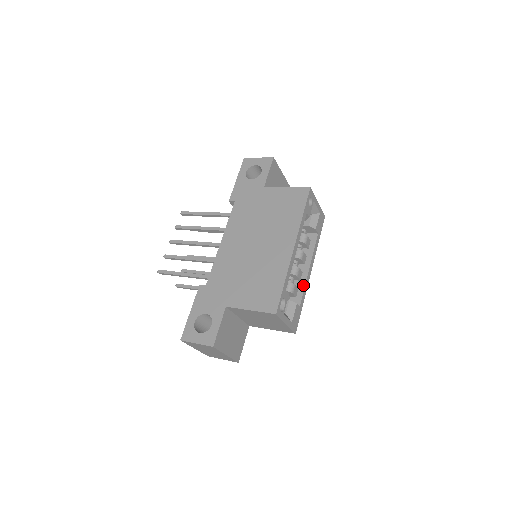
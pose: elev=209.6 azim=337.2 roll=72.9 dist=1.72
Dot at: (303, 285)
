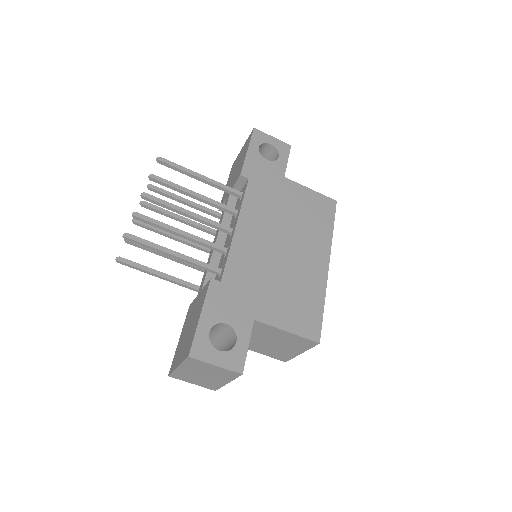
Dot at: occluded
